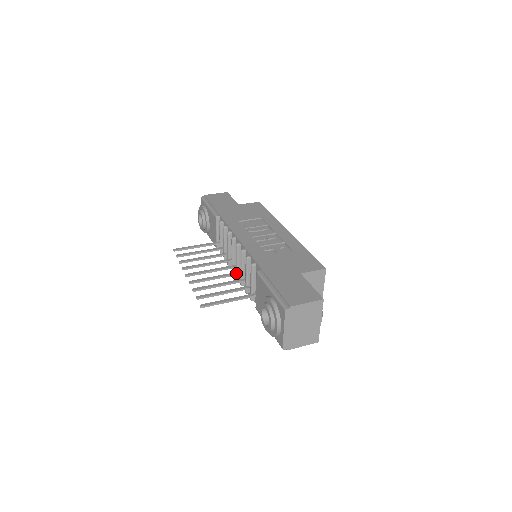
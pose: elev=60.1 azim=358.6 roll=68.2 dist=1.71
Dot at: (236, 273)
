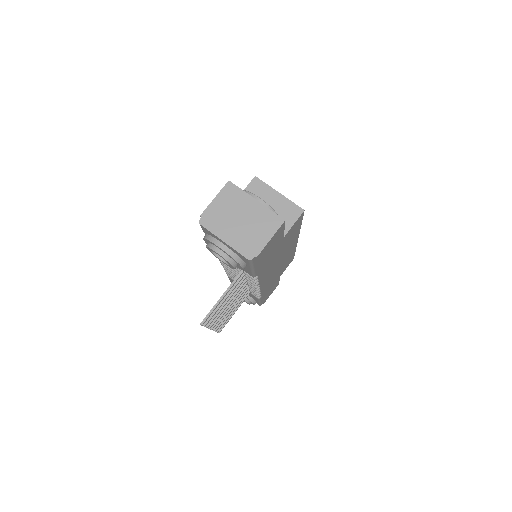
Dot at: (243, 282)
